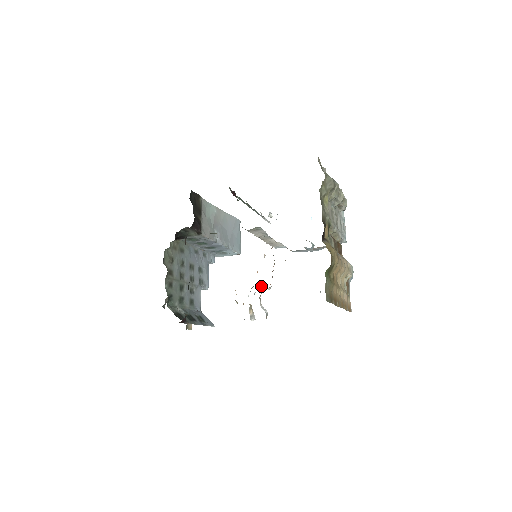
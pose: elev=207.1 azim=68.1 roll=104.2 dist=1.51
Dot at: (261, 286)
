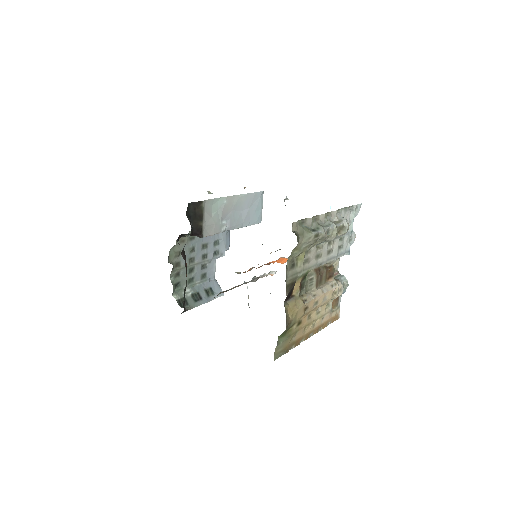
Dot at: (264, 274)
